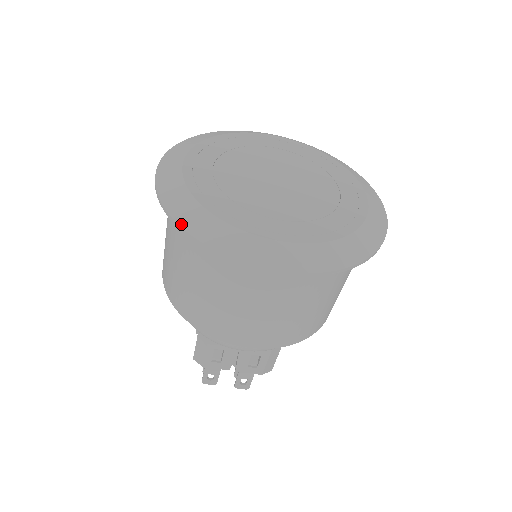
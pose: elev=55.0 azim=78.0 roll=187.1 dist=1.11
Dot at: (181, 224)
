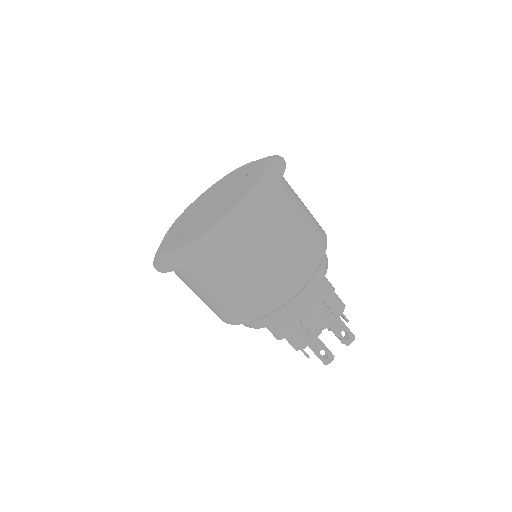
Dot at: (180, 265)
